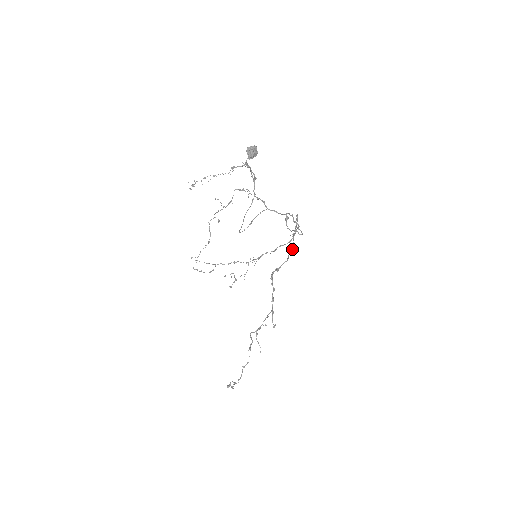
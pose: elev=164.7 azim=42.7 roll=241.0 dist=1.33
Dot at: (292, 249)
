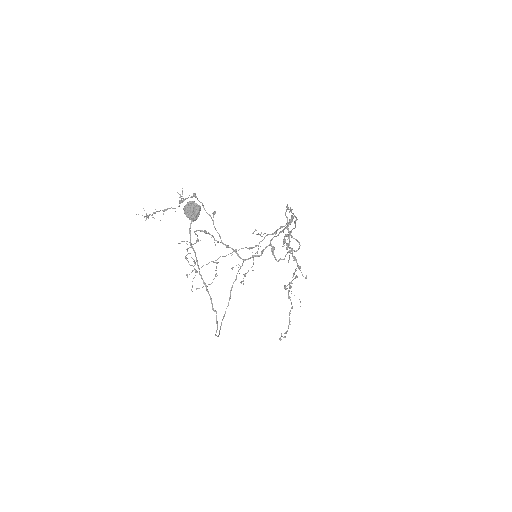
Dot at: occluded
